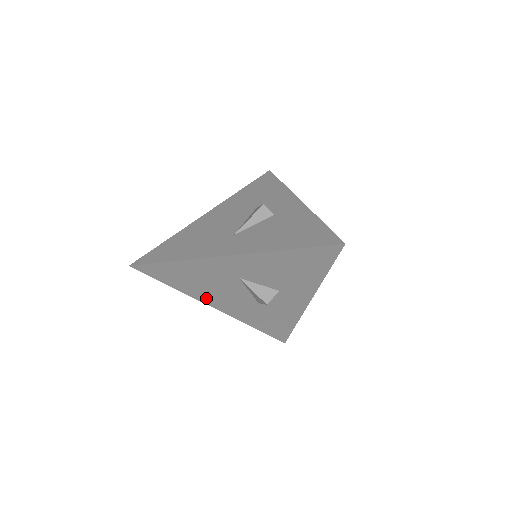
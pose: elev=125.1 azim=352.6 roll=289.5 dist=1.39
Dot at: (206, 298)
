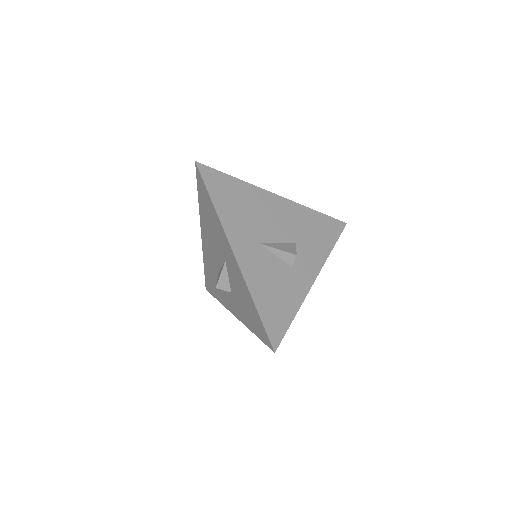
Dot at: (204, 228)
